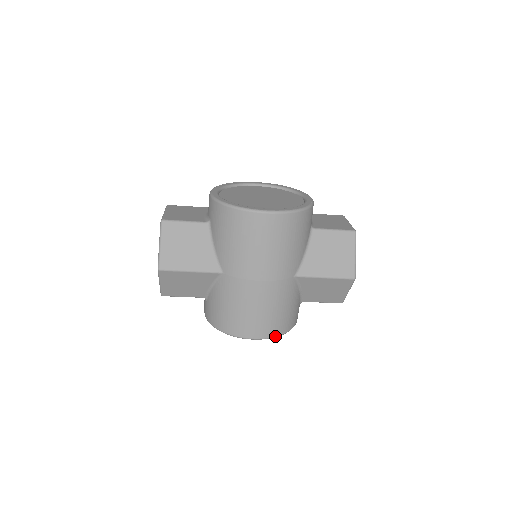
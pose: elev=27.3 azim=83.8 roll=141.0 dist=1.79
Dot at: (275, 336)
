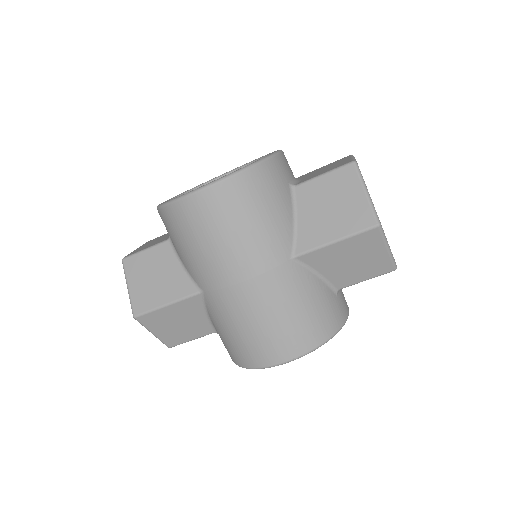
Dot at: (310, 350)
